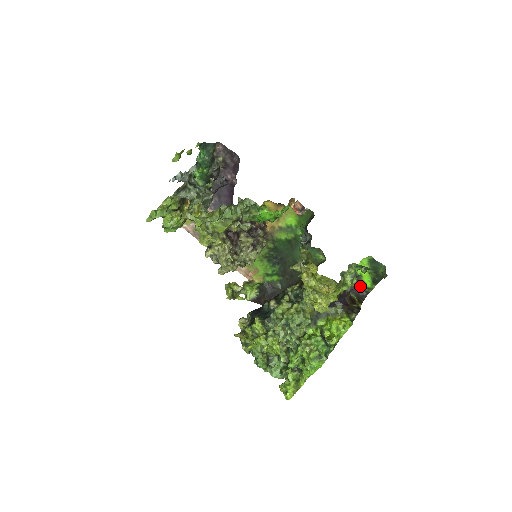
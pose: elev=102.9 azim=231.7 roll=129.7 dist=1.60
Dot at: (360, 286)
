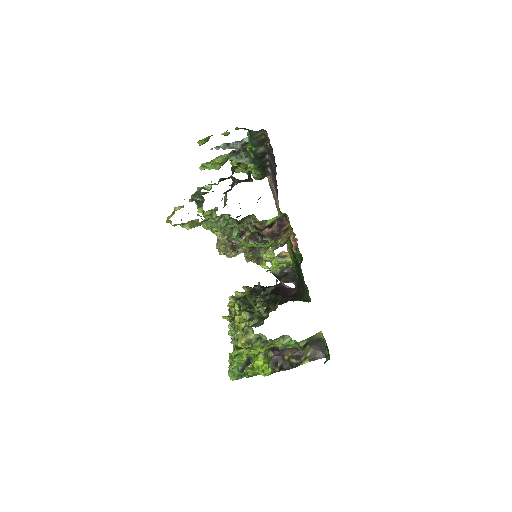
Dot at: (324, 346)
